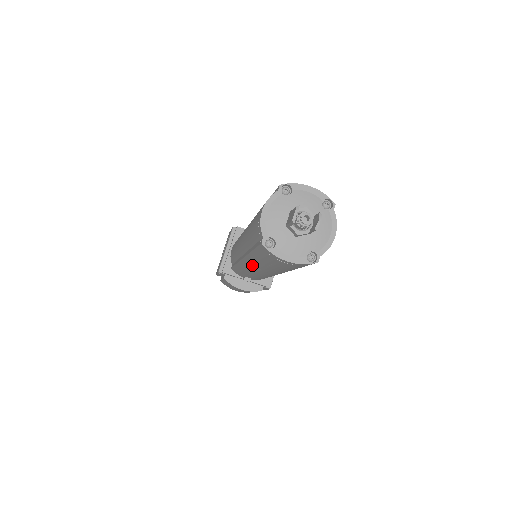
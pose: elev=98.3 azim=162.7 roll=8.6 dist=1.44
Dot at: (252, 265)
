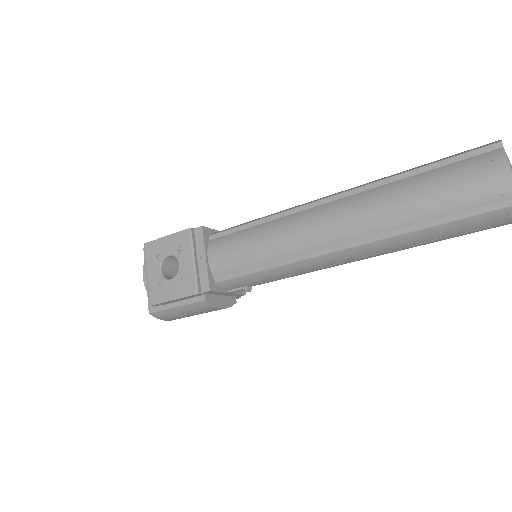
Dot at: (368, 251)
